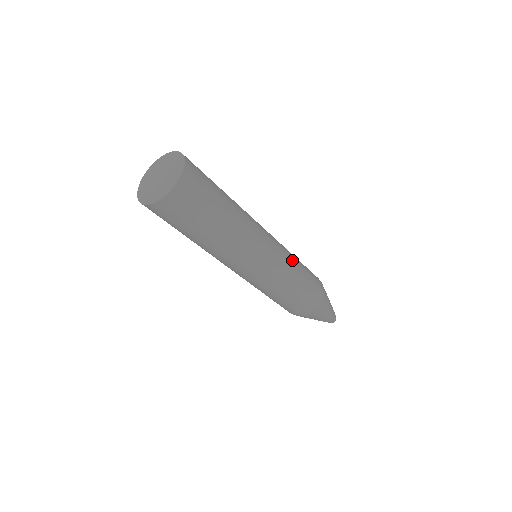
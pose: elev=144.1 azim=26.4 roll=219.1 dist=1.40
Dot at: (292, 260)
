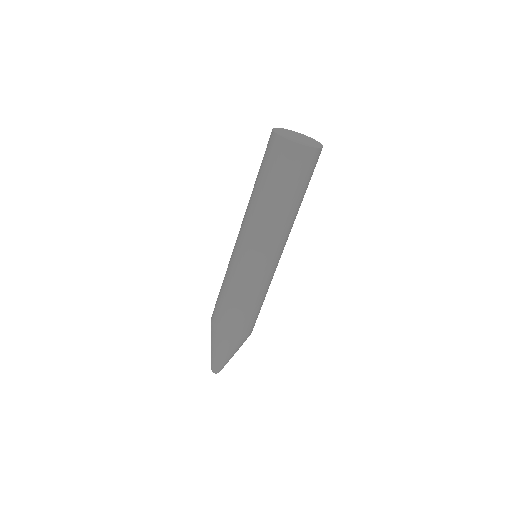
Dot at: (260, 290)
